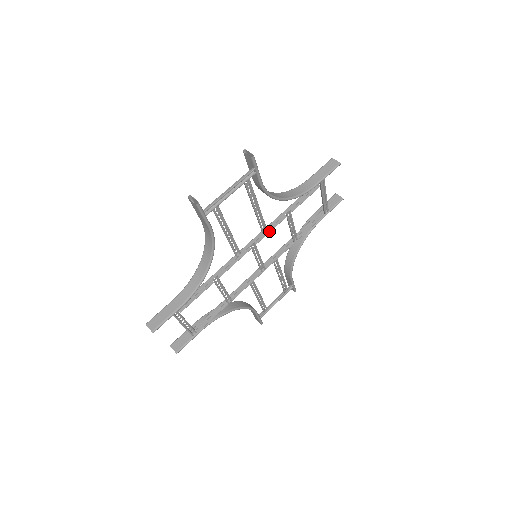
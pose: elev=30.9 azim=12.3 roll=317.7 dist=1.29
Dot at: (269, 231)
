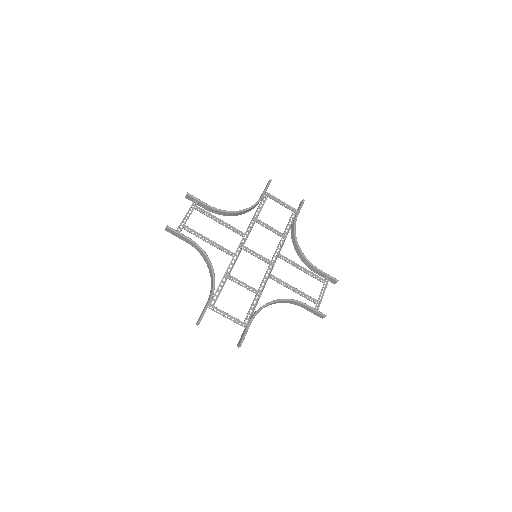
Dot at: occluded
